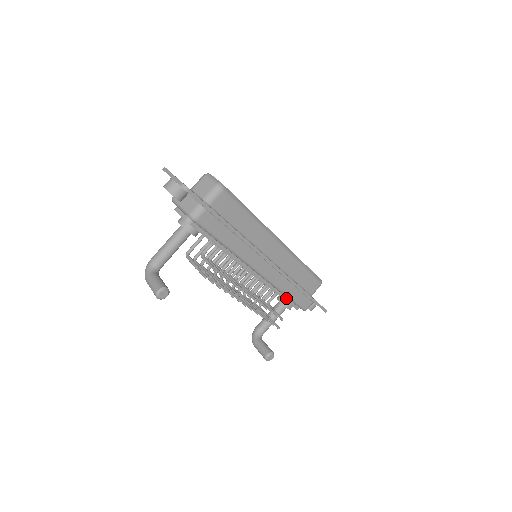
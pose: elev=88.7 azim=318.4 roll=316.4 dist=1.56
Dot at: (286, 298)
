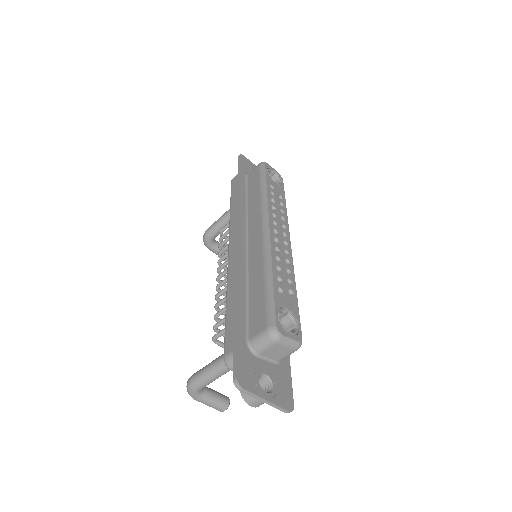
Dot at: occluded
